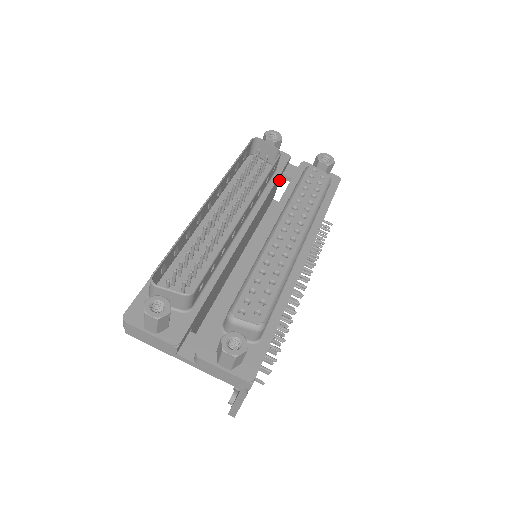
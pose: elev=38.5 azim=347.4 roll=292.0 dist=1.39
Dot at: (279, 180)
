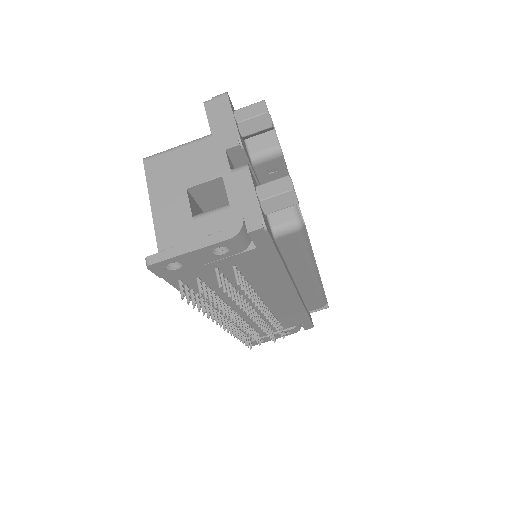
Dot at: occluded
